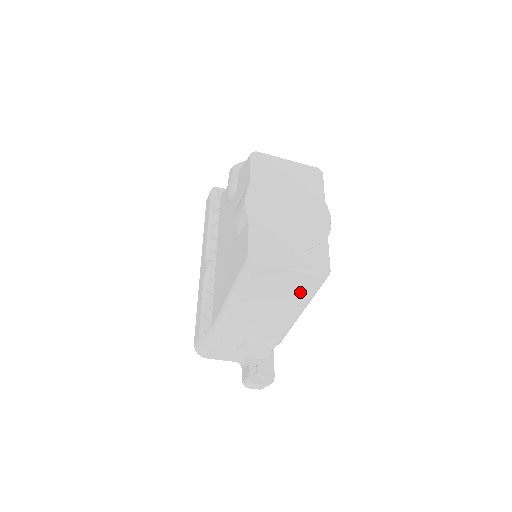
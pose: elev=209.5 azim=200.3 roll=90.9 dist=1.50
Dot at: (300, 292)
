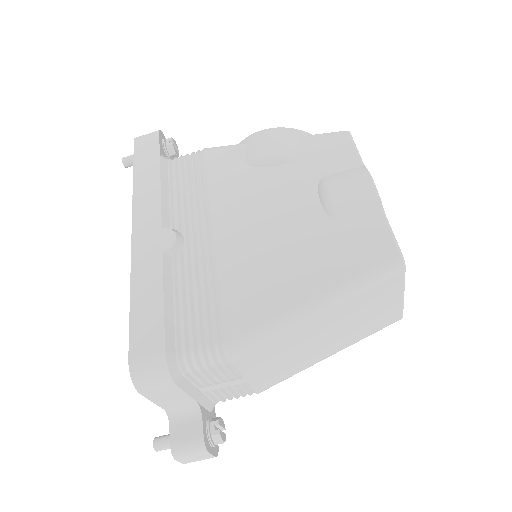
Dot at: (369, 328)
